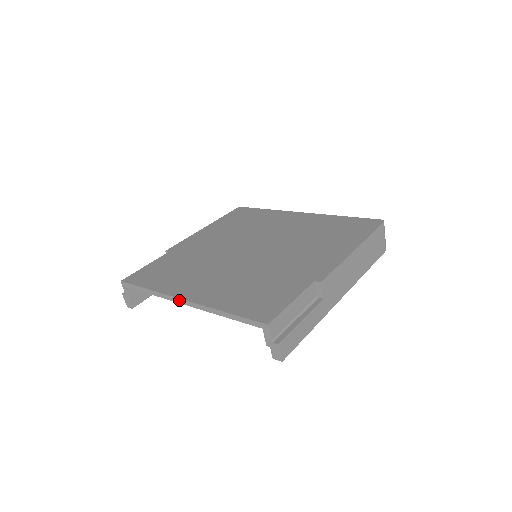
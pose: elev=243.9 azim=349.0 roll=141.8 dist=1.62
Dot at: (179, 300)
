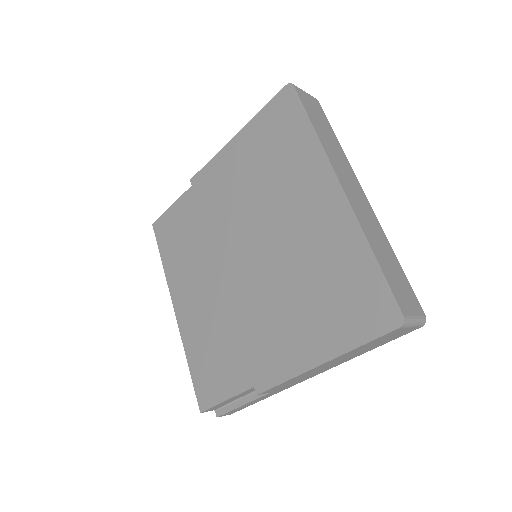
Dot at: (174, 304)
